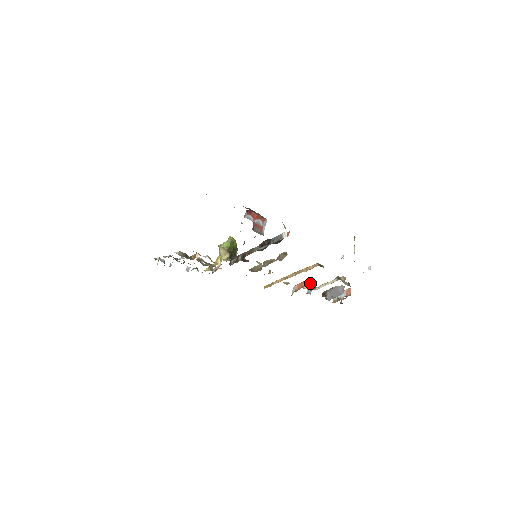
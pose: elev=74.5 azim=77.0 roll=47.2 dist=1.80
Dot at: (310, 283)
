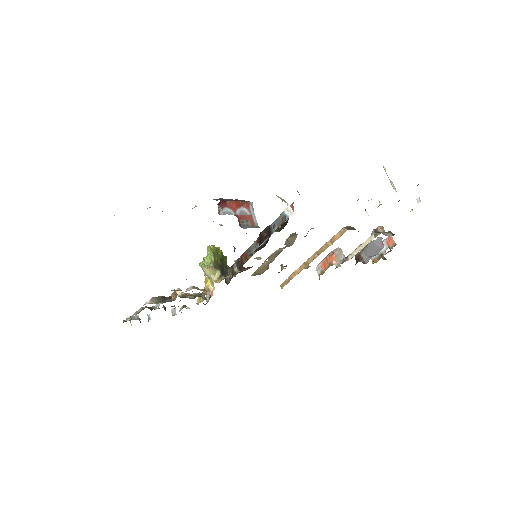
Dot at: (337, 254)
